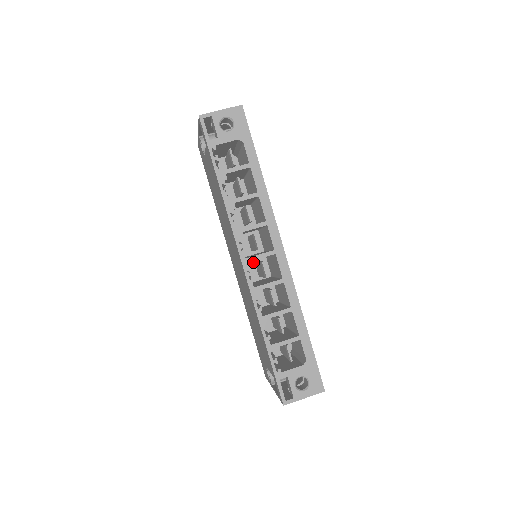
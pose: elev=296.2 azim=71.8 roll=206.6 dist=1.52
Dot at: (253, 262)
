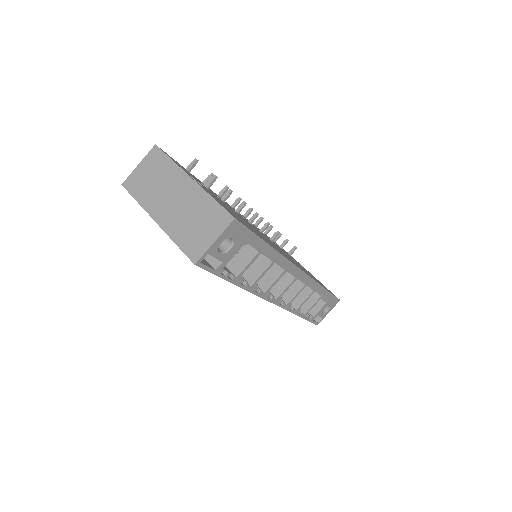
Dot at: occluded
